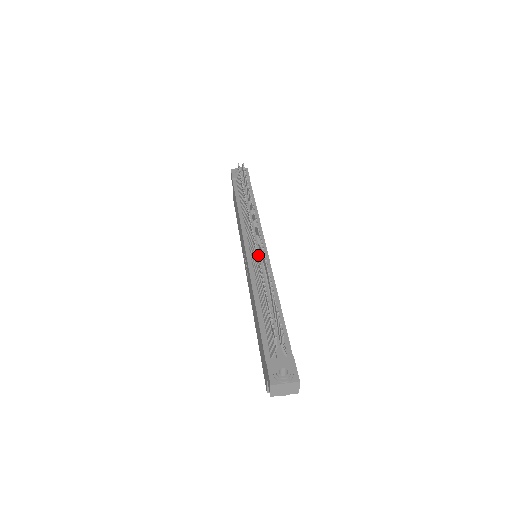
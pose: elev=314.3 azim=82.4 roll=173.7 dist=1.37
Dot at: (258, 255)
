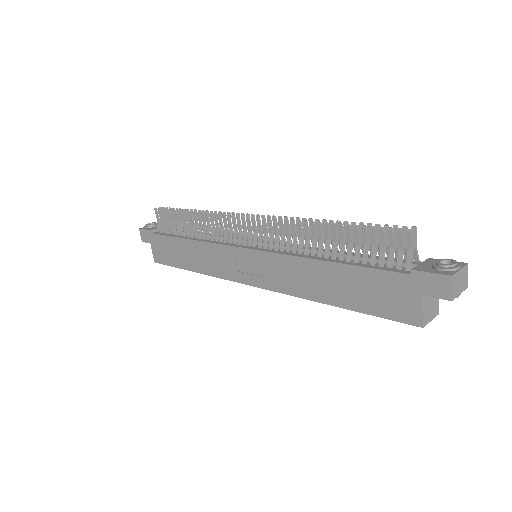
Dot at: occluded
